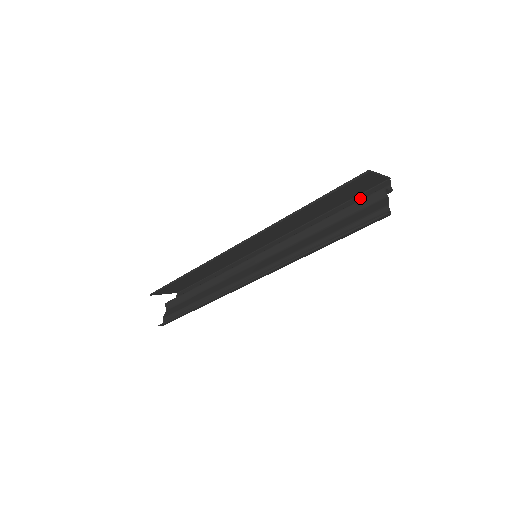
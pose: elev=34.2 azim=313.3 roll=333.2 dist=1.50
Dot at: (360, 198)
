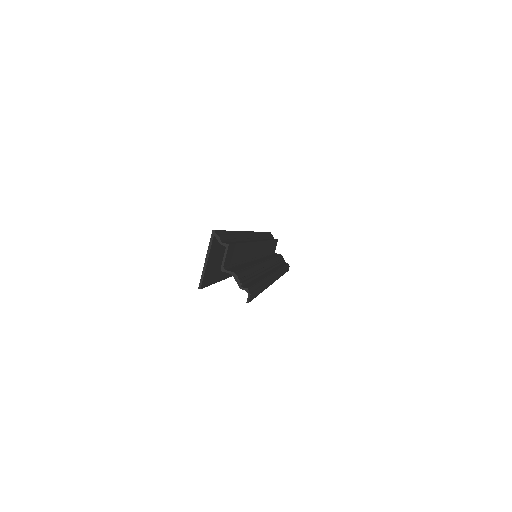
Dot at: occluded
